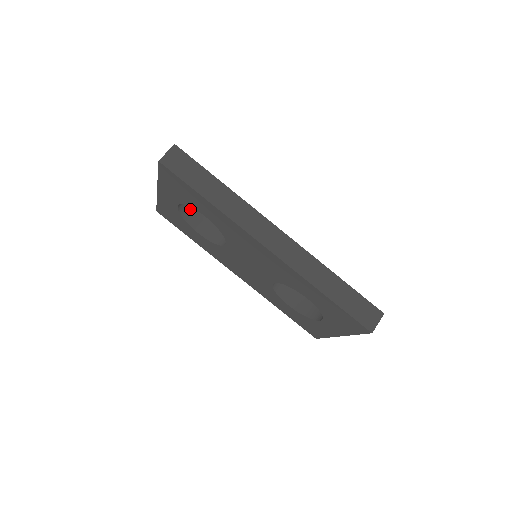
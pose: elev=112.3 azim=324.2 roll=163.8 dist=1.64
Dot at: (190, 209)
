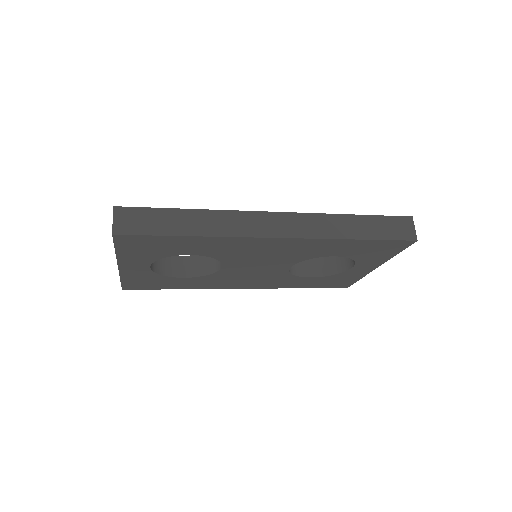
Dot at: (159, 261)
